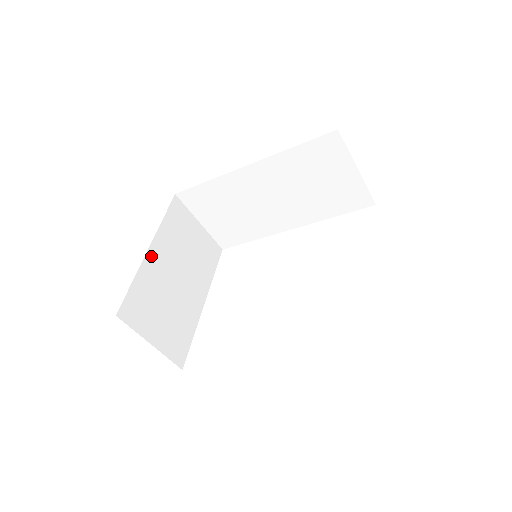
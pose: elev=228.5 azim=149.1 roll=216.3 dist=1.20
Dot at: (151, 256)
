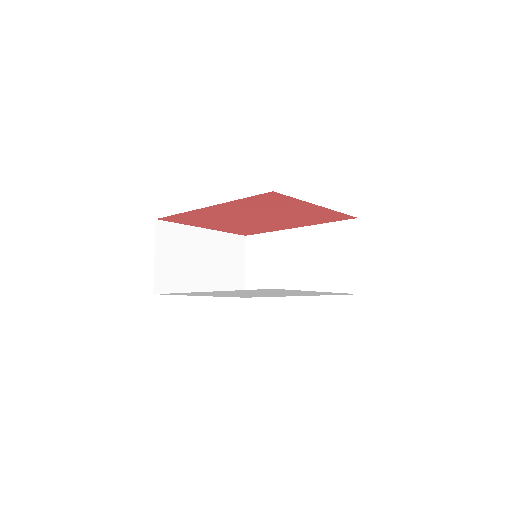
Dot at: (201, 232)
